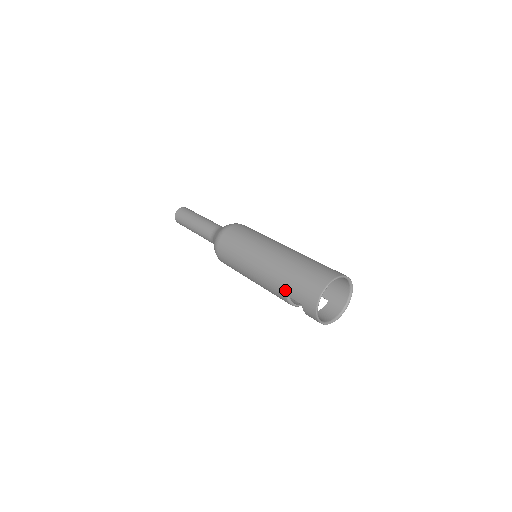
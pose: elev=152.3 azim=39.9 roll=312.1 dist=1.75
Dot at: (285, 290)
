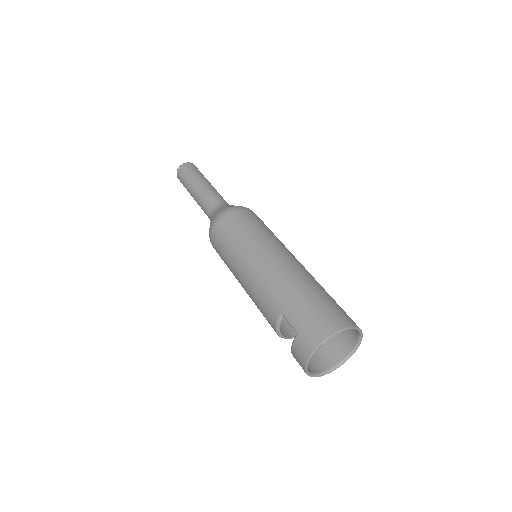
Dot at: (285, 306)
